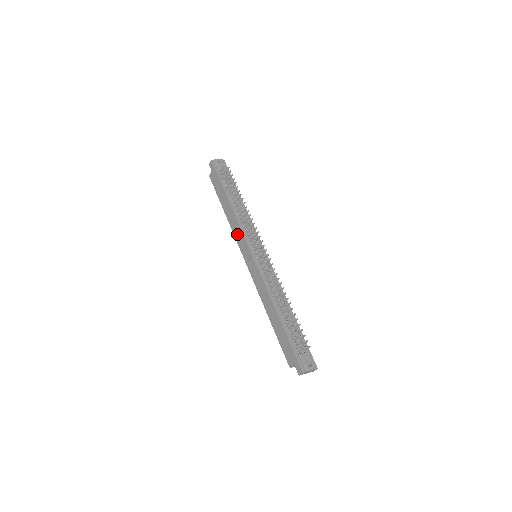
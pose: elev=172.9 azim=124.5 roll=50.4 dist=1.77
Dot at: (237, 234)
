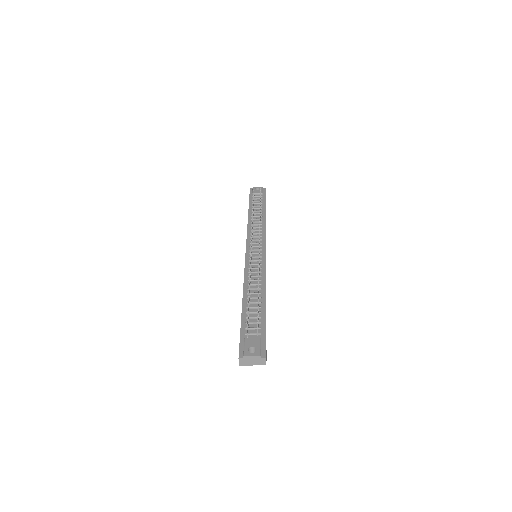
Dot at: occluded
